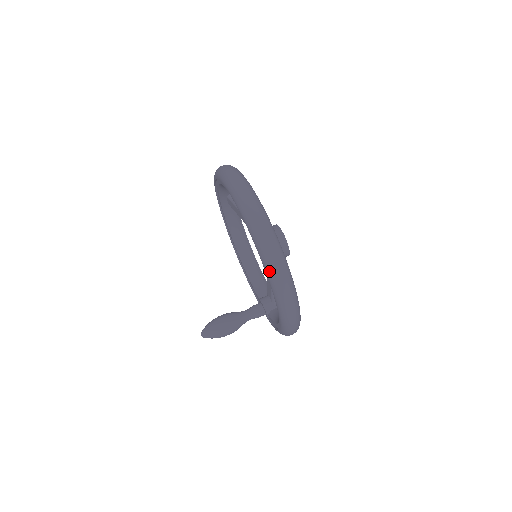
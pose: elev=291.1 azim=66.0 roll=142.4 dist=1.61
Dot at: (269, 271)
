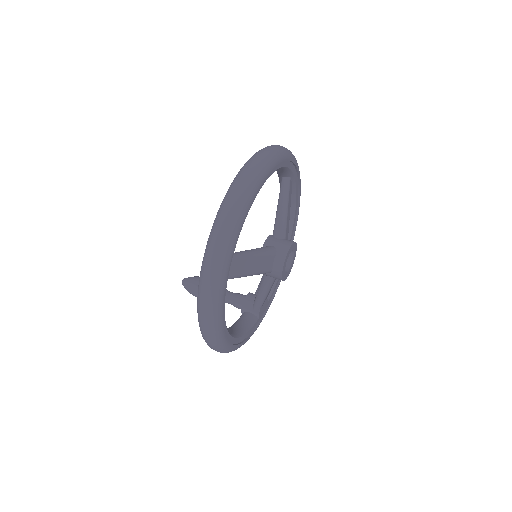
Dot at: (198, 288)
